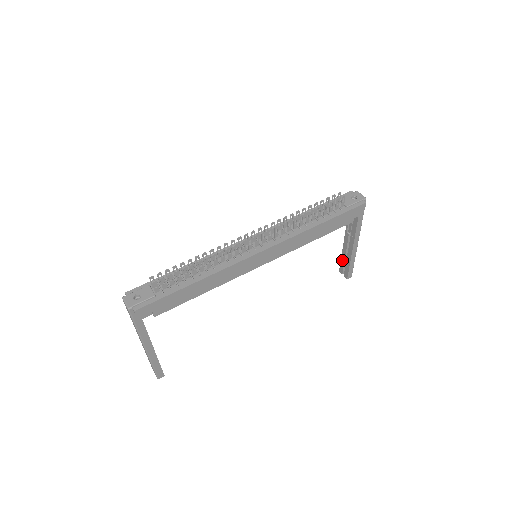
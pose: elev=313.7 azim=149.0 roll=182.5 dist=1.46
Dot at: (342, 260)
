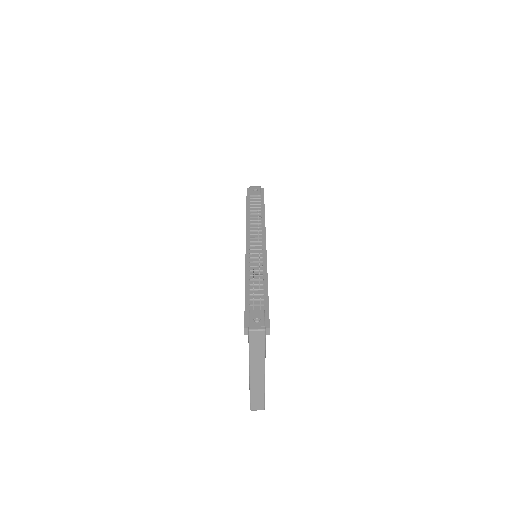
Dot at: occluded
